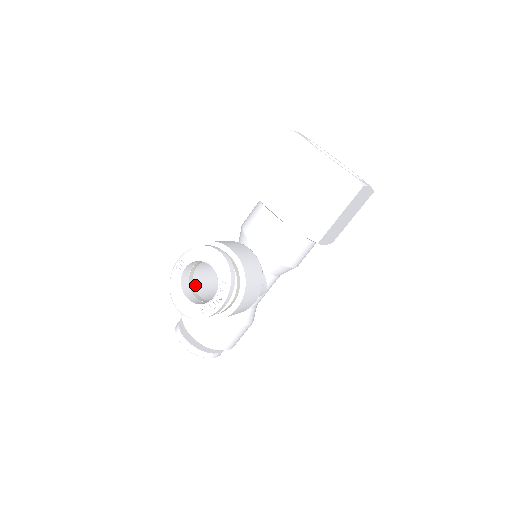
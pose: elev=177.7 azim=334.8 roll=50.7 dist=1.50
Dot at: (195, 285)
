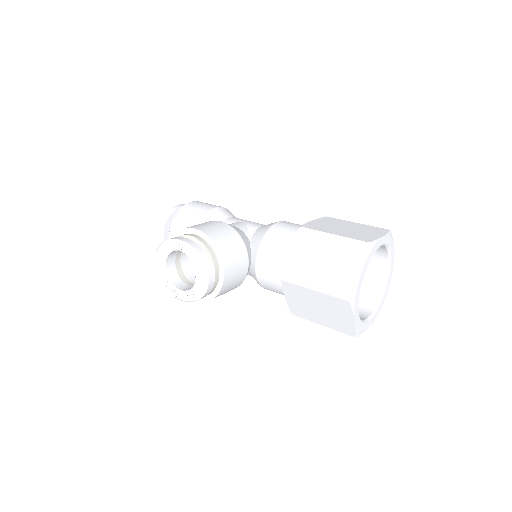
Dot at: occluded
